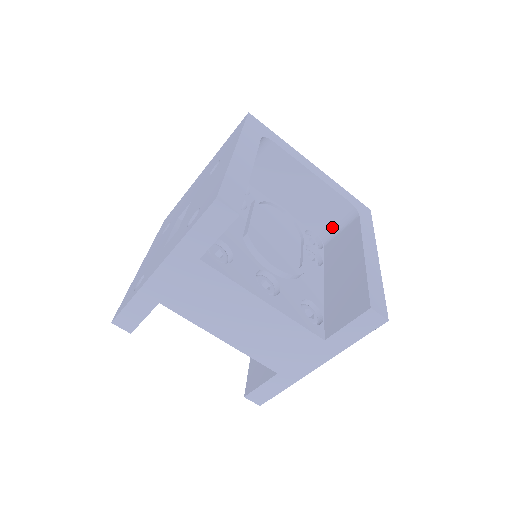
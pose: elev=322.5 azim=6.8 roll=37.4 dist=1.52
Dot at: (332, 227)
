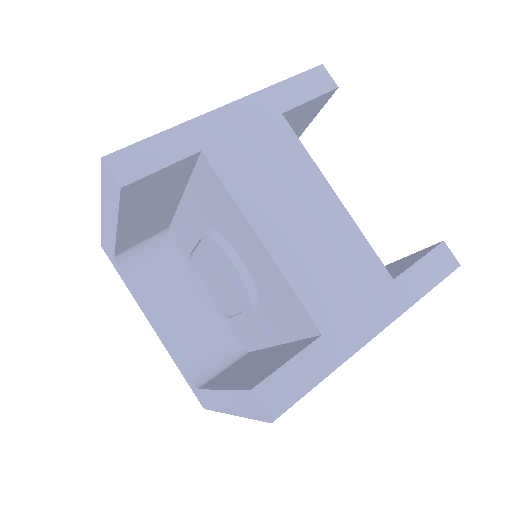
Dot at: occluded
